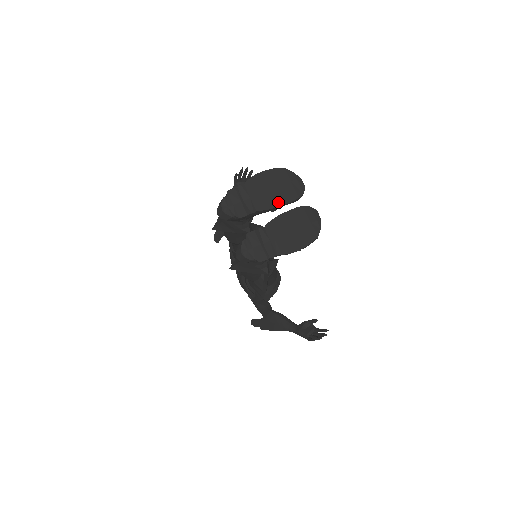
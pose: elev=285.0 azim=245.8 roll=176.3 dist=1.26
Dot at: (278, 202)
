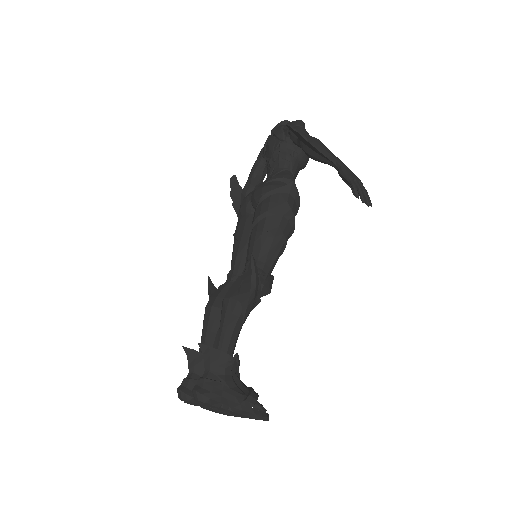
Dot at: (235, 415)
